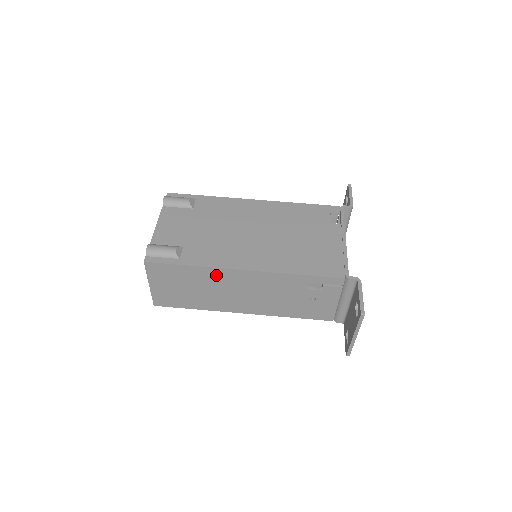
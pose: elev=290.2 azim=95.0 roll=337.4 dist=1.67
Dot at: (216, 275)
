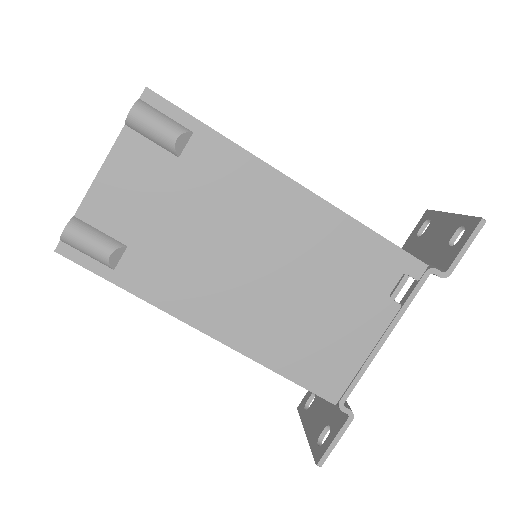
Dot at: occluded
